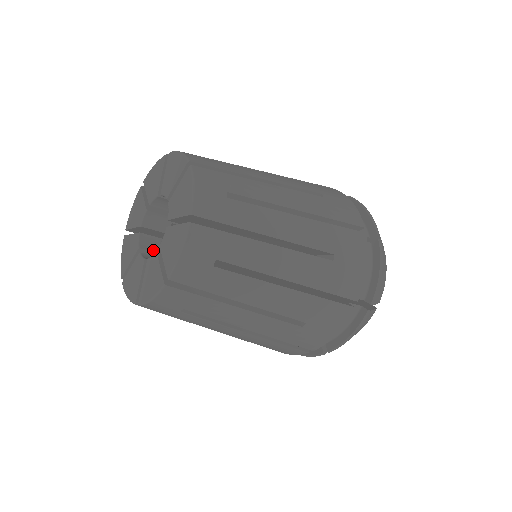
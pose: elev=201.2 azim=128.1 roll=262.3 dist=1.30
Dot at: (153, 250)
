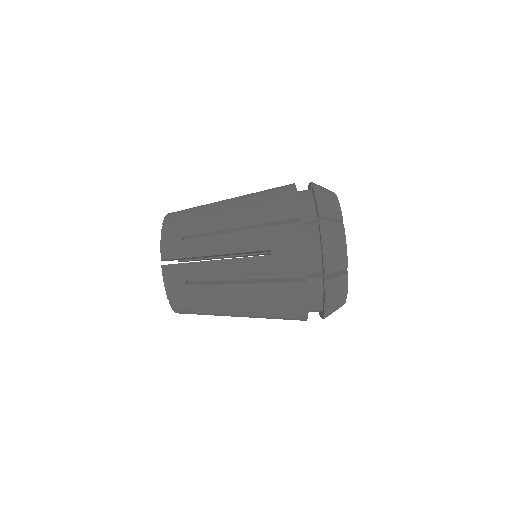
Dot at: occluded
